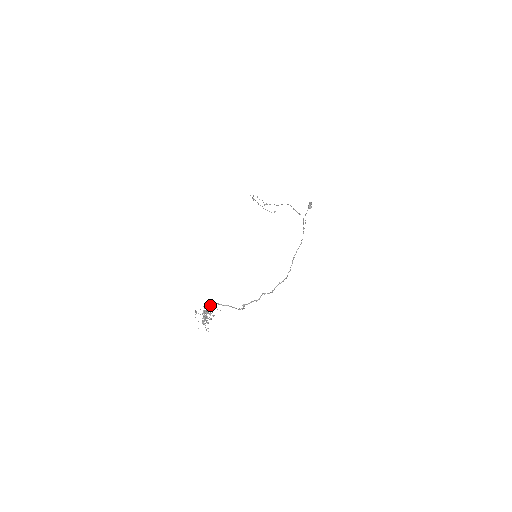
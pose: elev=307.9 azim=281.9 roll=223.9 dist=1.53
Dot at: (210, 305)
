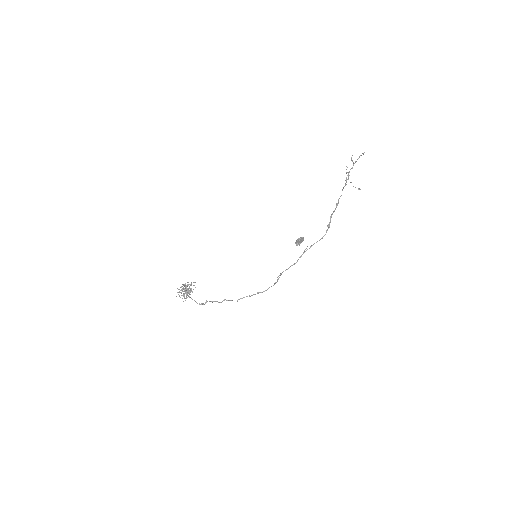
Dot at: (186, 288)
